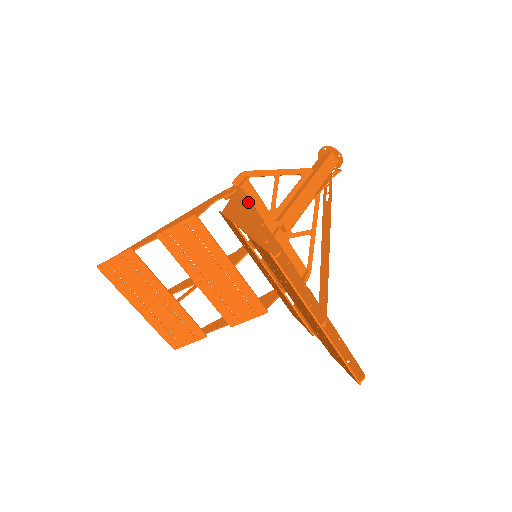
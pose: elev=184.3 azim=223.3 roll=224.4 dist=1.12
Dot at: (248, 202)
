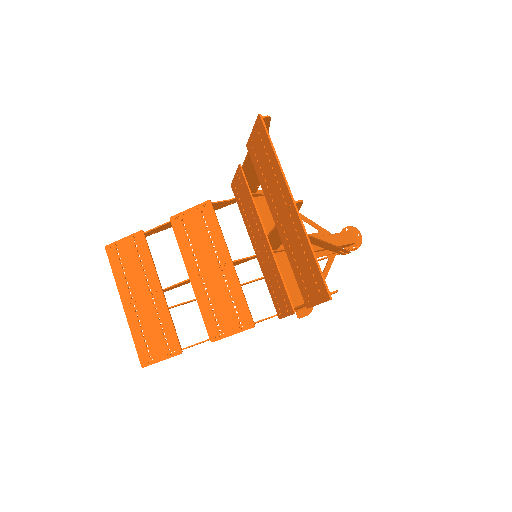
Dot at: occluded
